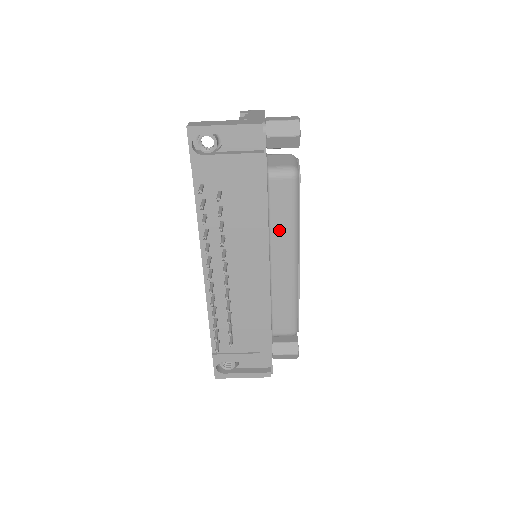
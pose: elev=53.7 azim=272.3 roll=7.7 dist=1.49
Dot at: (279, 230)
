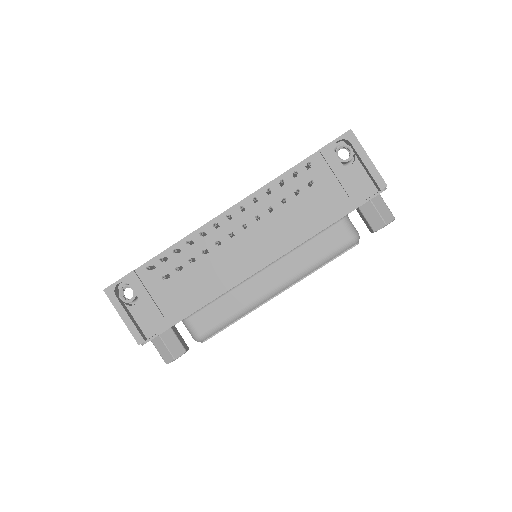
Dot at: (300, 256)
